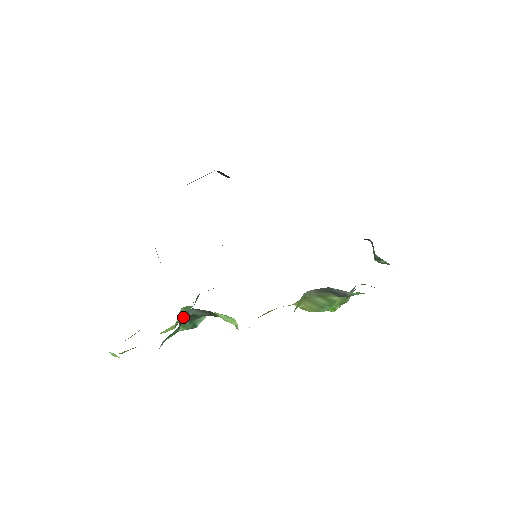
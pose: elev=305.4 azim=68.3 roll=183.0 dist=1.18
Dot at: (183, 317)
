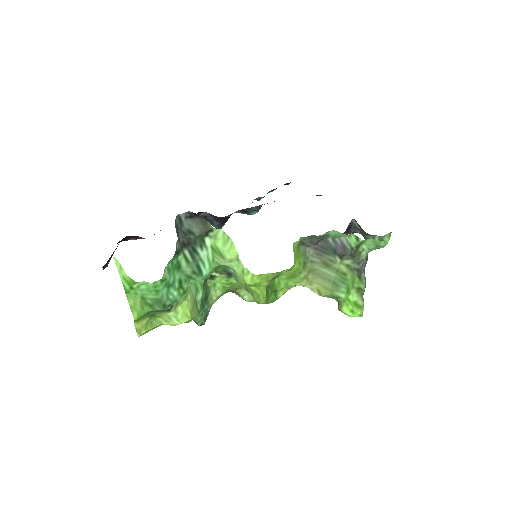
Dot at: (179, 228)
